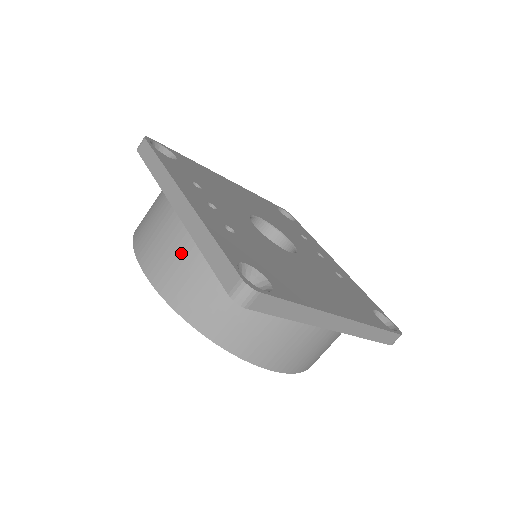
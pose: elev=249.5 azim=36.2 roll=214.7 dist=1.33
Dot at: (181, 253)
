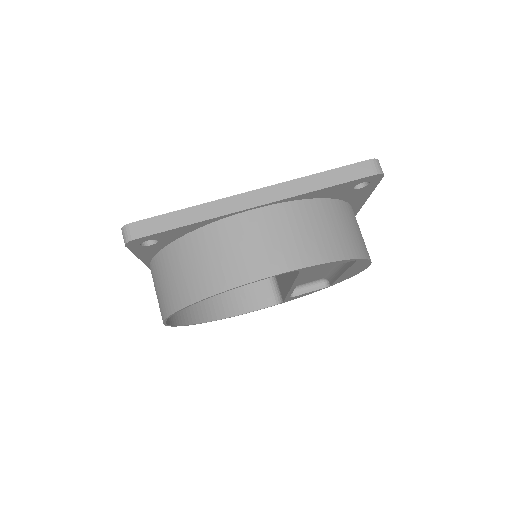
Dot at: (298, 223)
